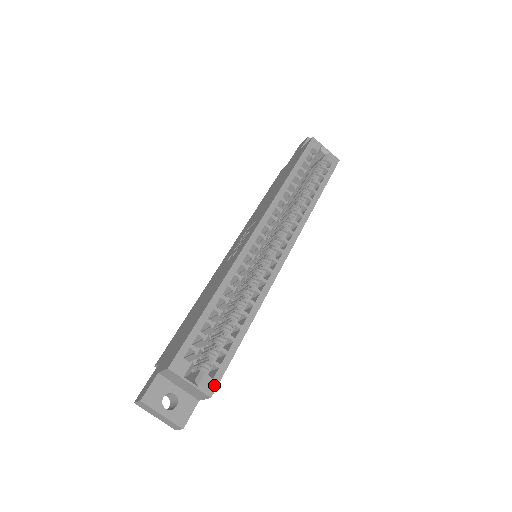
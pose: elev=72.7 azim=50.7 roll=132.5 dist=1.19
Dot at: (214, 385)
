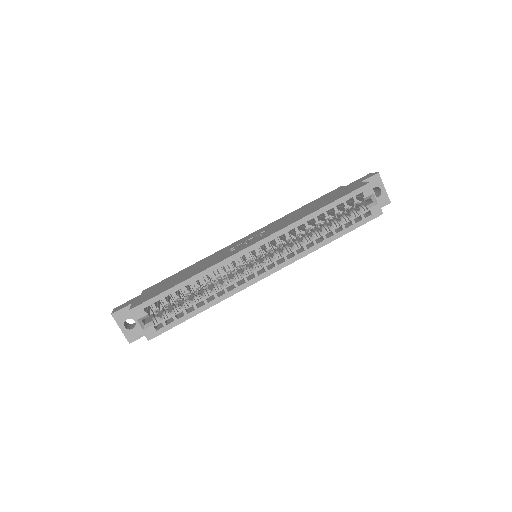
Dot at: (155, 335)
